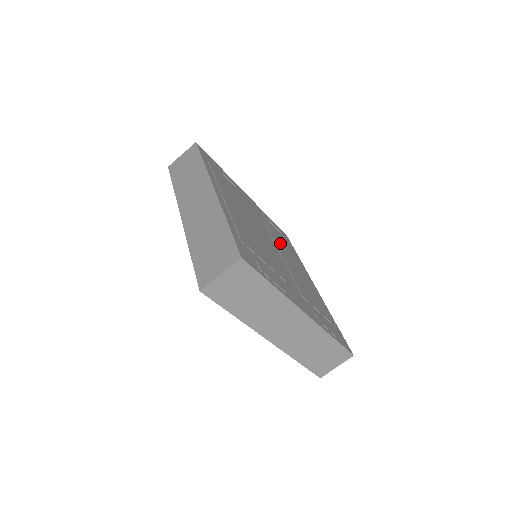
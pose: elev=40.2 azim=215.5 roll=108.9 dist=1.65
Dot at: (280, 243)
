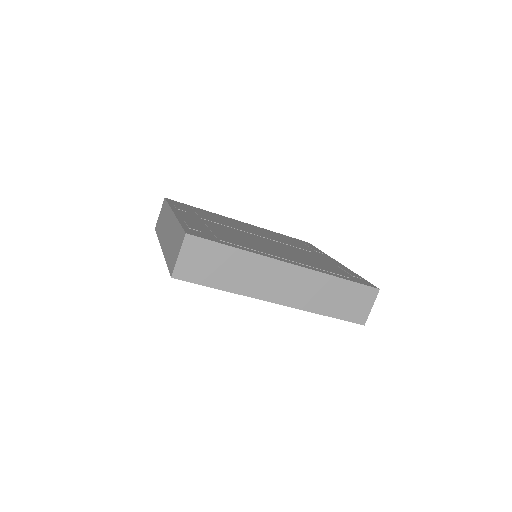
Dot at: (228, 223)
